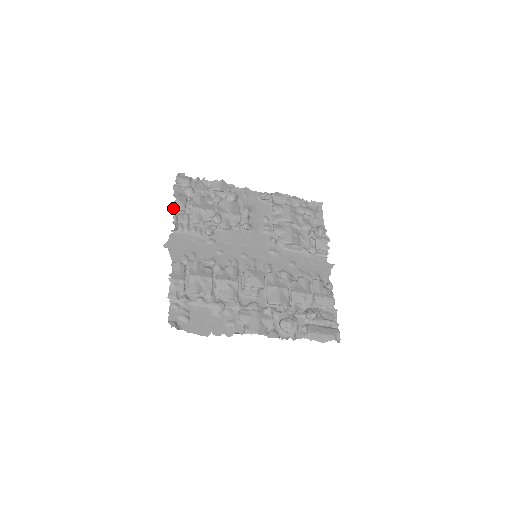
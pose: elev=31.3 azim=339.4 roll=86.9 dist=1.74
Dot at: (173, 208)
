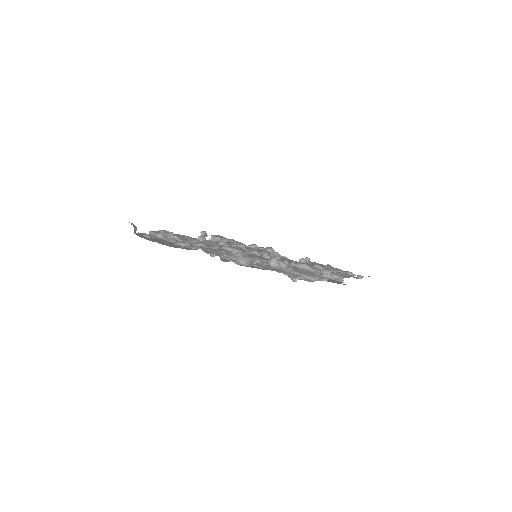
Dot at: (211, 236)
